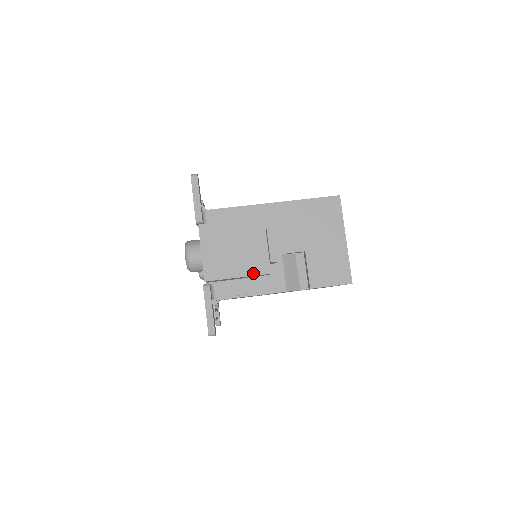
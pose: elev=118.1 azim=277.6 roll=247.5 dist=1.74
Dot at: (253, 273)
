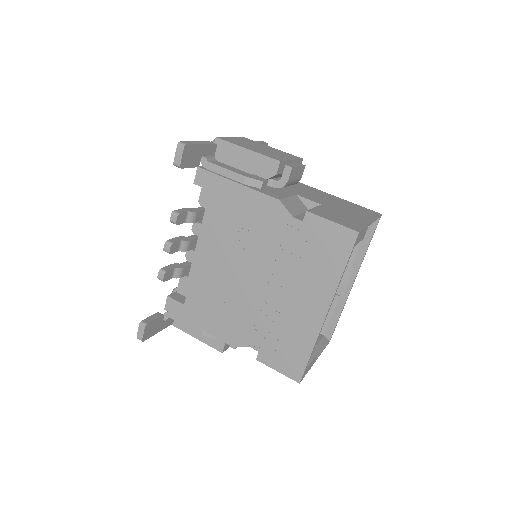
Dot at: (264, 154)
